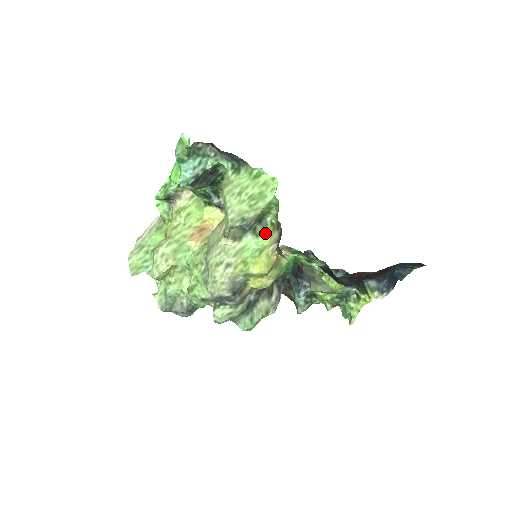
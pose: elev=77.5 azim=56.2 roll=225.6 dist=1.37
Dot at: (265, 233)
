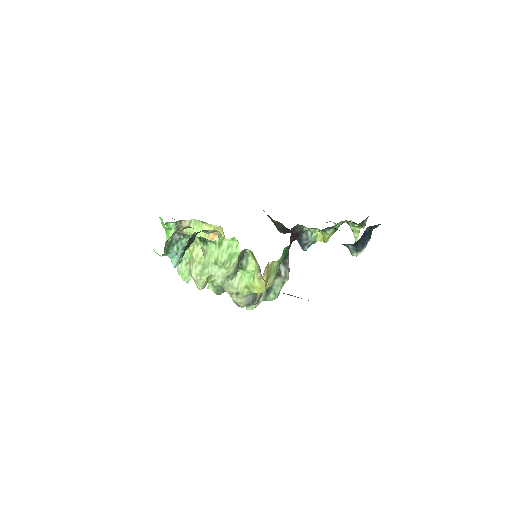
Dot at: (250, 261)
